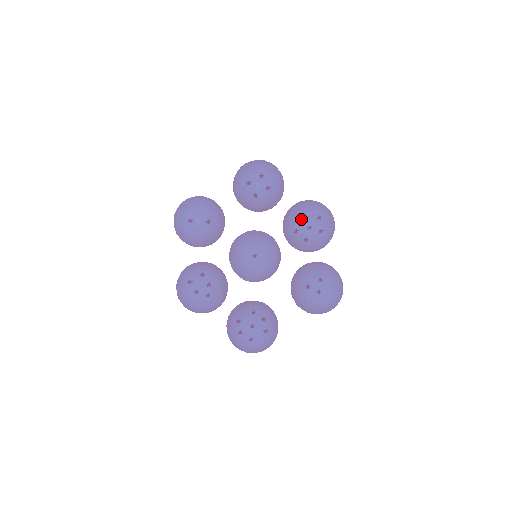
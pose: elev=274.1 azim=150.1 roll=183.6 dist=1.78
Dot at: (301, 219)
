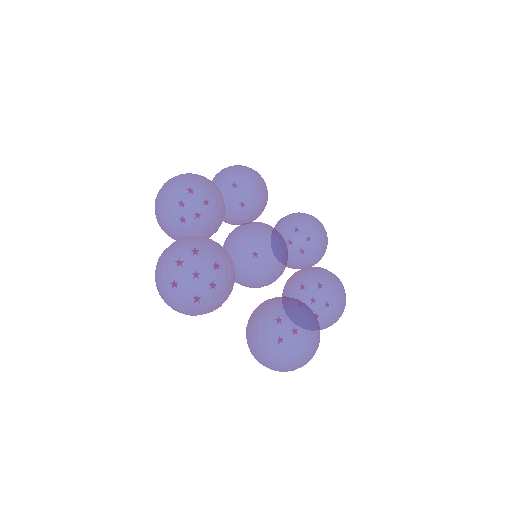
Dot at: (330, 272)
